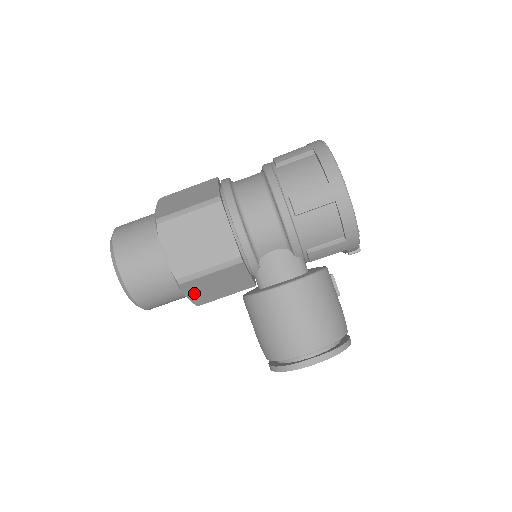
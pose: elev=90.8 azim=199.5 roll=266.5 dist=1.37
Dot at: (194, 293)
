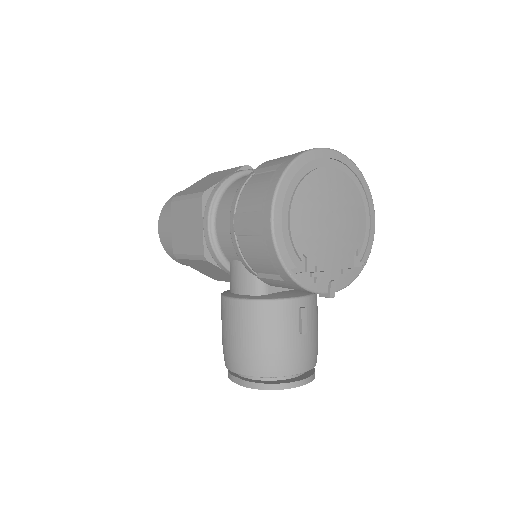
Dot at: (198, 269)
